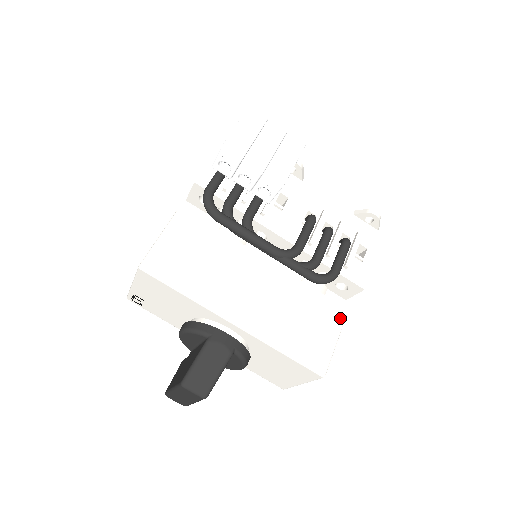
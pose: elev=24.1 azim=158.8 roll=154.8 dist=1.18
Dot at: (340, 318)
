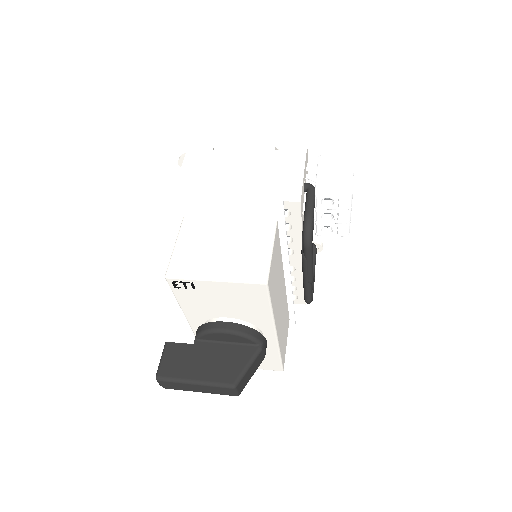
Dot at: occluded
